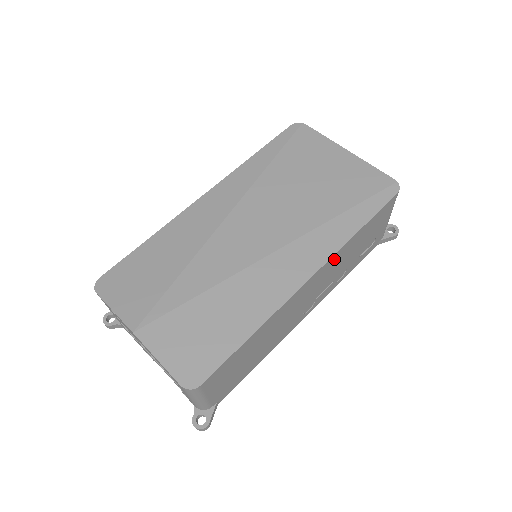
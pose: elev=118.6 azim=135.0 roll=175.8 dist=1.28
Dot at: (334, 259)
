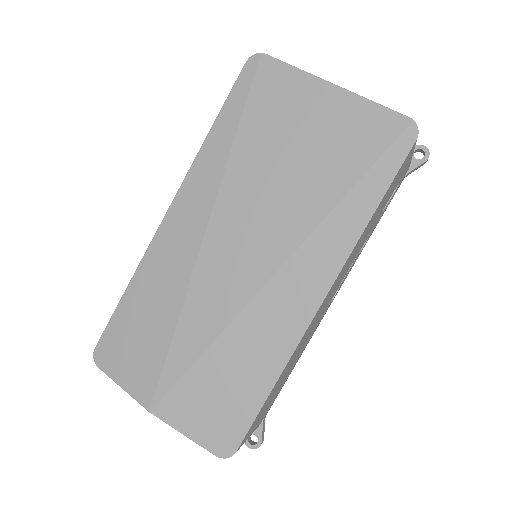
Dot at: (348, 259)
